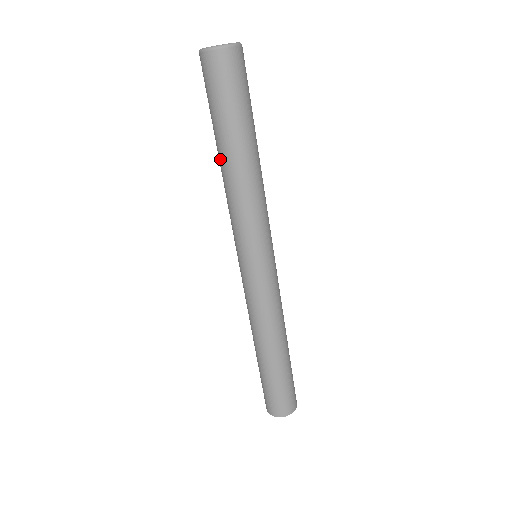
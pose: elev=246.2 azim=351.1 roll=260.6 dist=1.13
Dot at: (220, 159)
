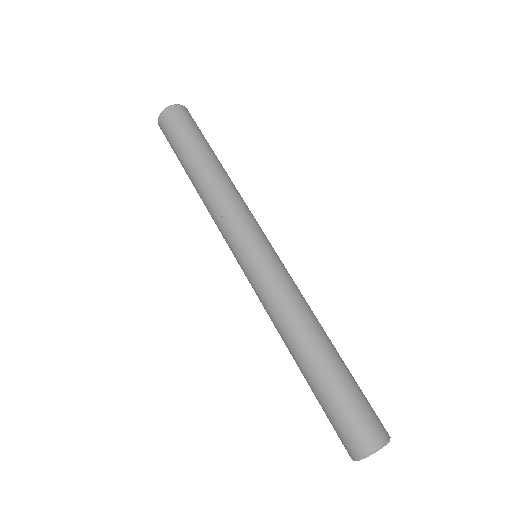
Dot at: (200, 171)
